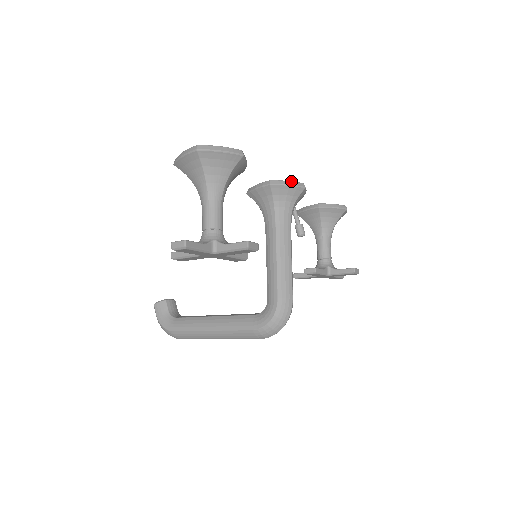
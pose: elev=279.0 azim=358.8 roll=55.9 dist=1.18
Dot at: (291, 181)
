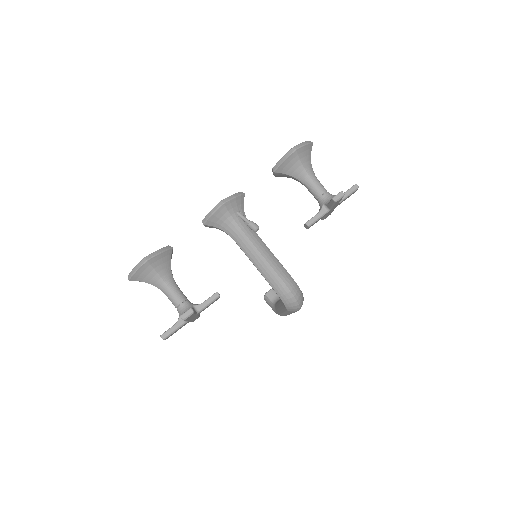
Dot at: (212, 209)
